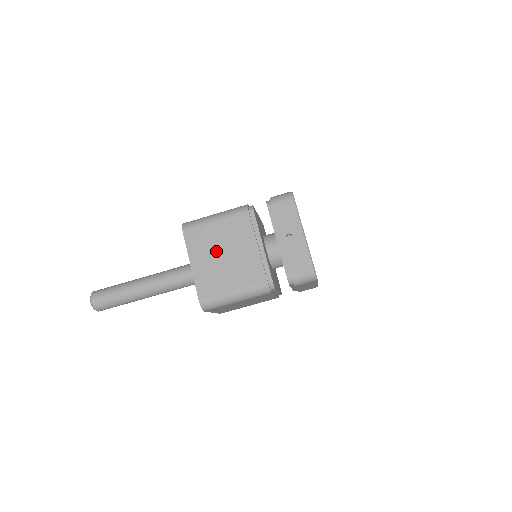
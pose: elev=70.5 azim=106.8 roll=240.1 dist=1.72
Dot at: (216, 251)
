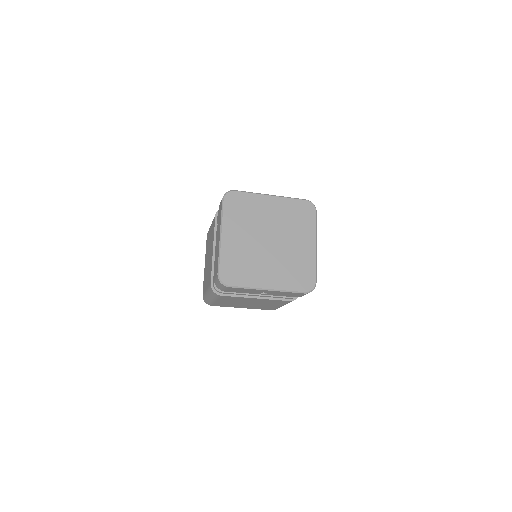
Dot at: (242, 304)
